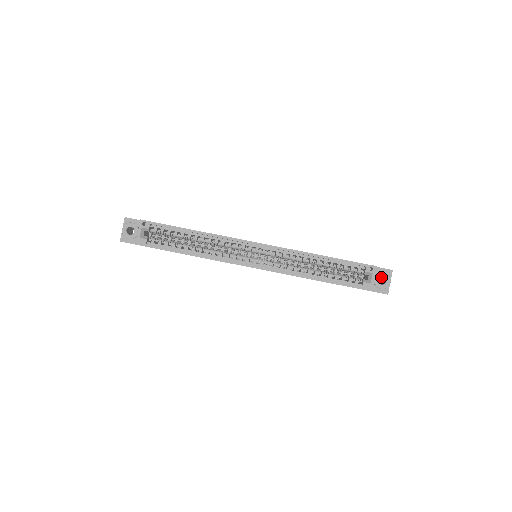
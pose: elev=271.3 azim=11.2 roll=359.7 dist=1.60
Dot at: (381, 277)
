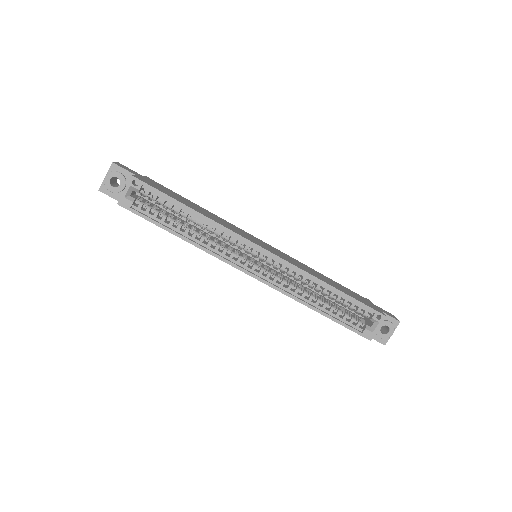
Dot at: occluded
